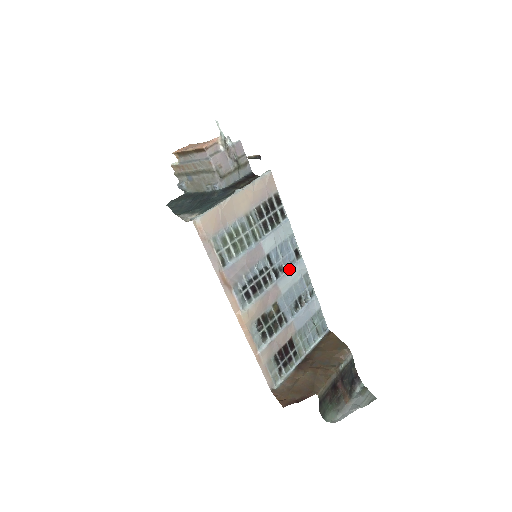
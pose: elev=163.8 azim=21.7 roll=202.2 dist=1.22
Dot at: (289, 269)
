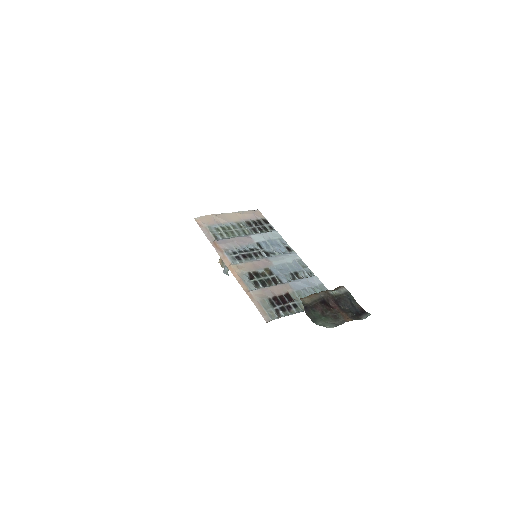
Dot at: (281, 255)
